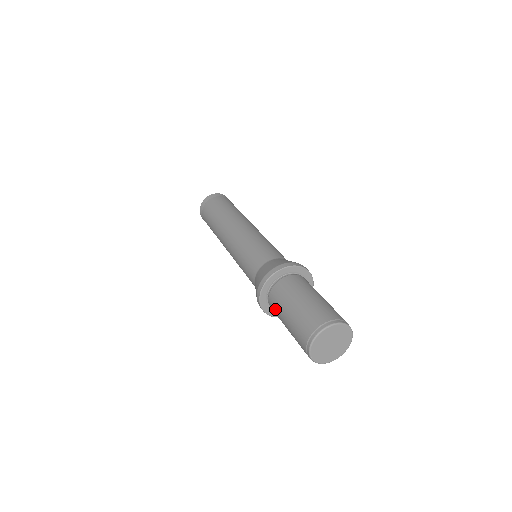
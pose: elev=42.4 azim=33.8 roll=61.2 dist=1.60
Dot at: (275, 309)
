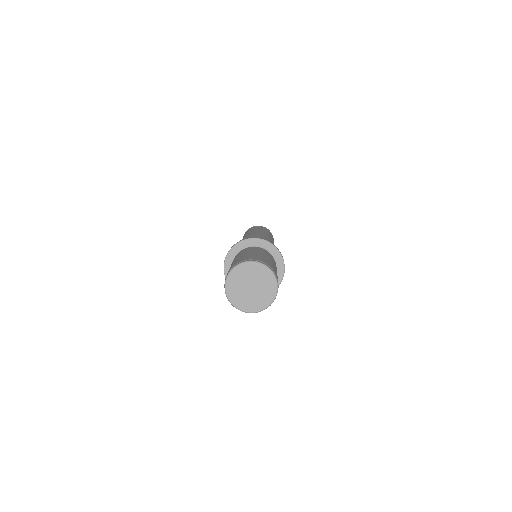
Dot at: occluded
